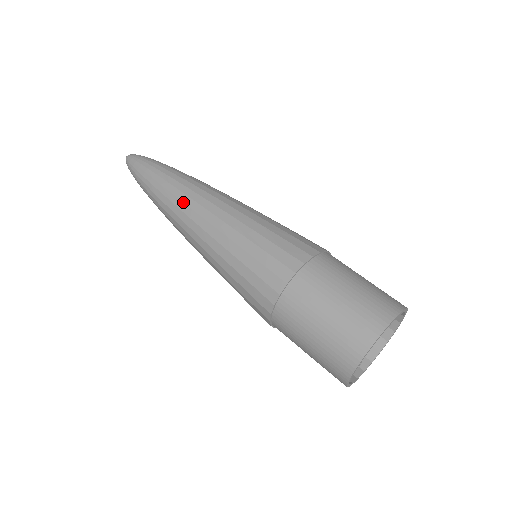
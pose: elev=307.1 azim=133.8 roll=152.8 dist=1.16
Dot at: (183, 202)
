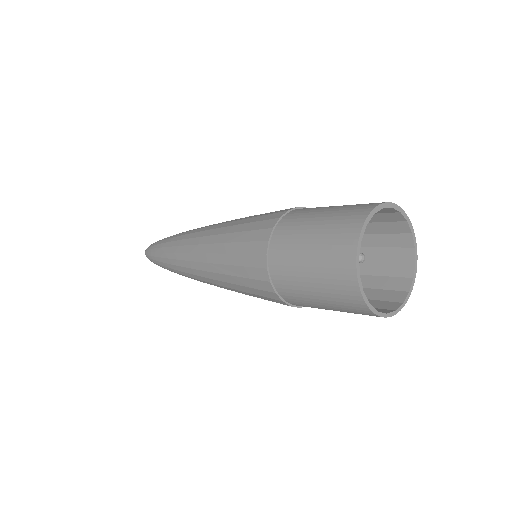
Dot at: (185, 239)
